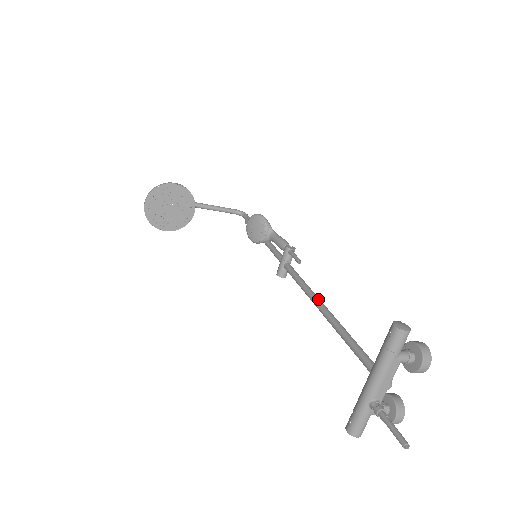
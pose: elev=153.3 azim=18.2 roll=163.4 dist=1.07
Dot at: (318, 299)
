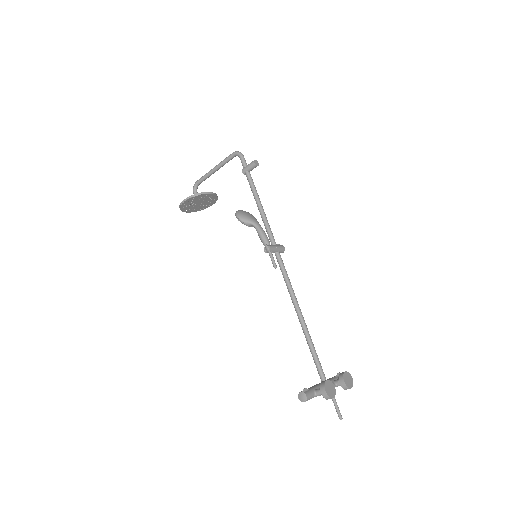
Dot at: (294, 306)
